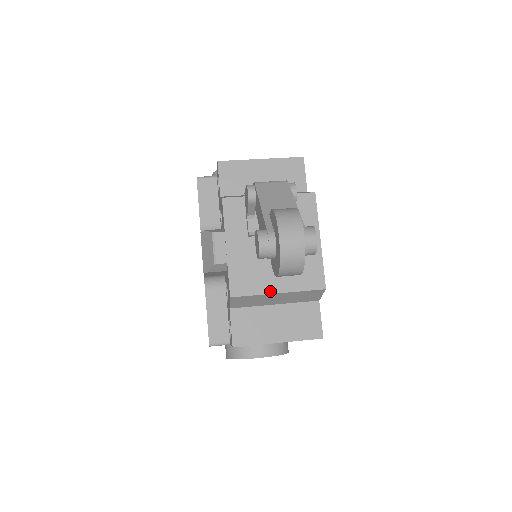
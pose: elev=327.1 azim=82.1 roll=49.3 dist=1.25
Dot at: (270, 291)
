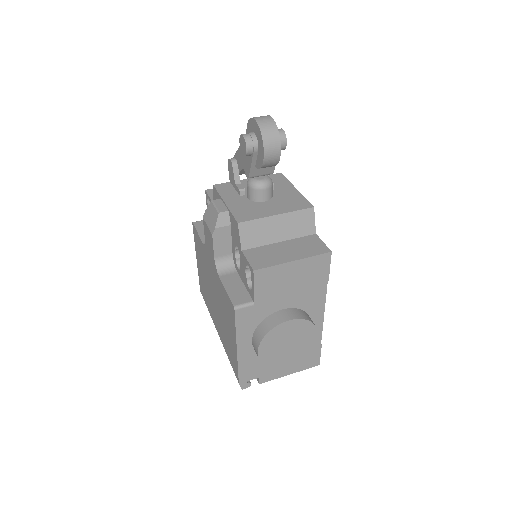
Dot at: (269, 215)
